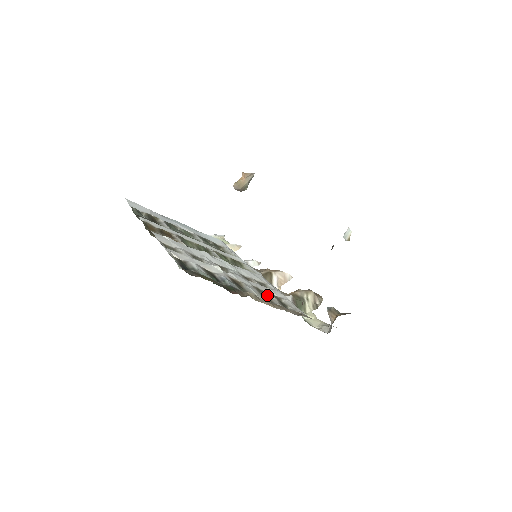
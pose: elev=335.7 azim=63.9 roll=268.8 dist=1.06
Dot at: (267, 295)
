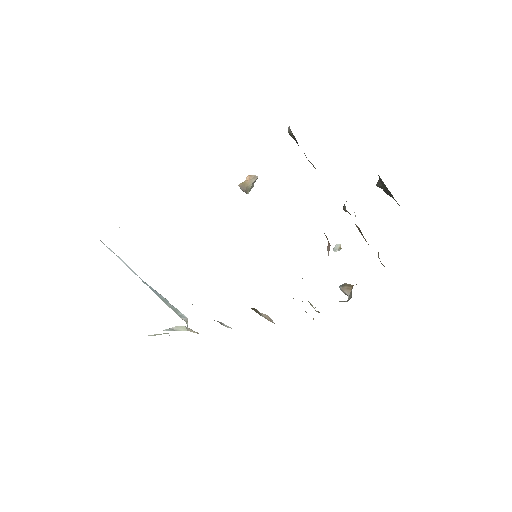
Dot at: occluded
